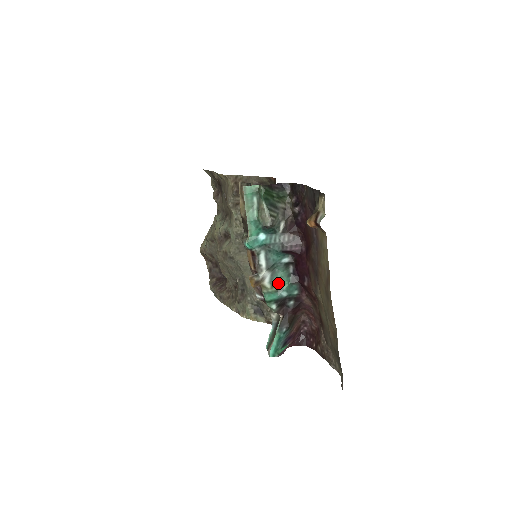
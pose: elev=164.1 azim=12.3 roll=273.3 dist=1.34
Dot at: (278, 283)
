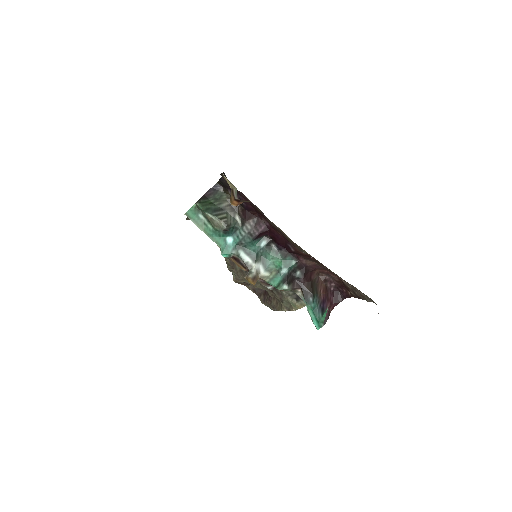
Dot at: (273, 266)
